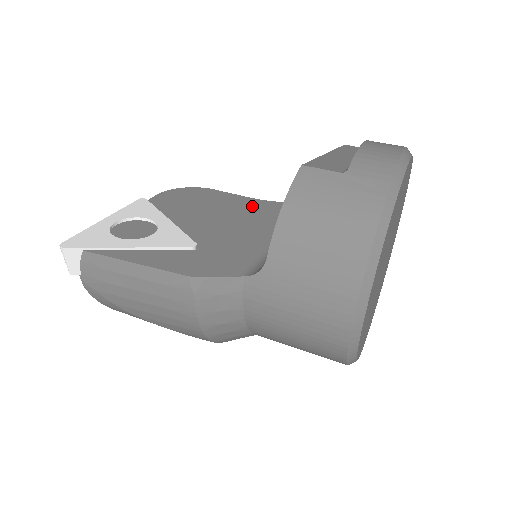
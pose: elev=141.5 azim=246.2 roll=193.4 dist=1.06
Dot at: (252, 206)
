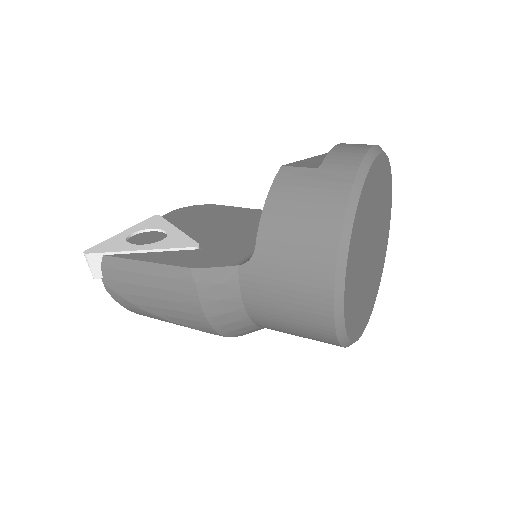
Dot at: (252, 215)
